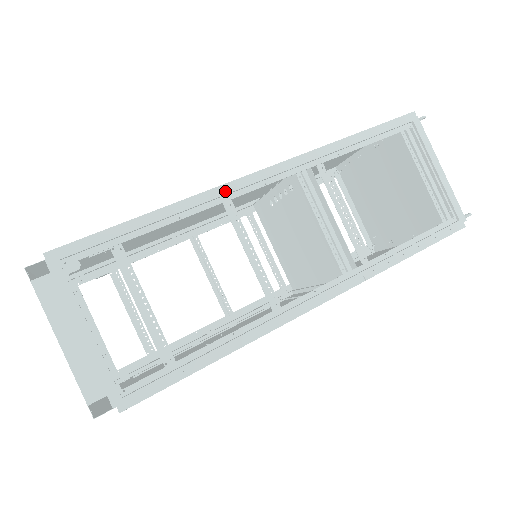
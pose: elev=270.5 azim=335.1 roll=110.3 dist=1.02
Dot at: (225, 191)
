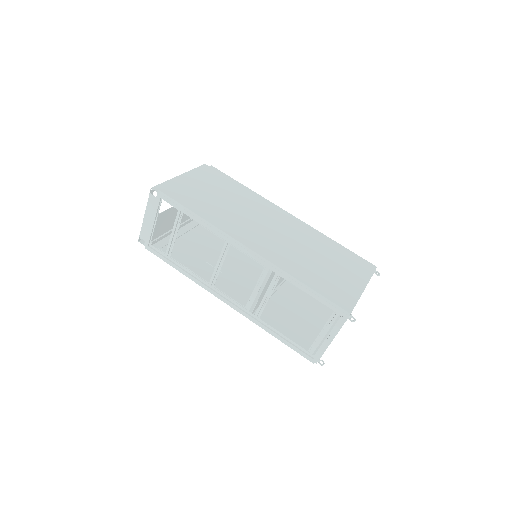
Dot at: (229, 239)
